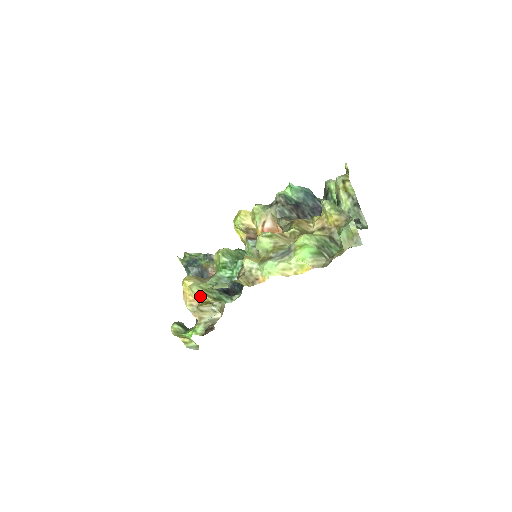
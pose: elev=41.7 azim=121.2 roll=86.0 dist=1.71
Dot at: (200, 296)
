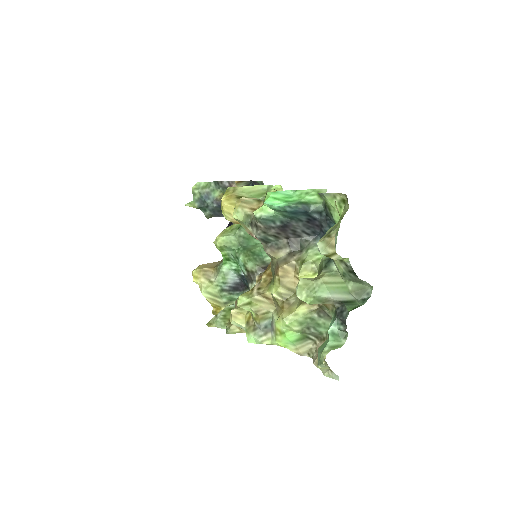
Dot at: occluded
